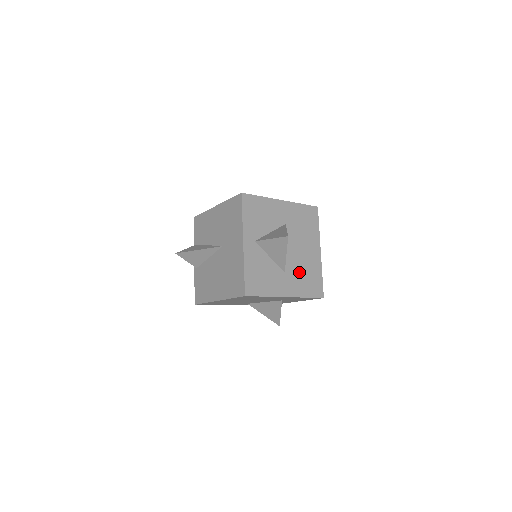
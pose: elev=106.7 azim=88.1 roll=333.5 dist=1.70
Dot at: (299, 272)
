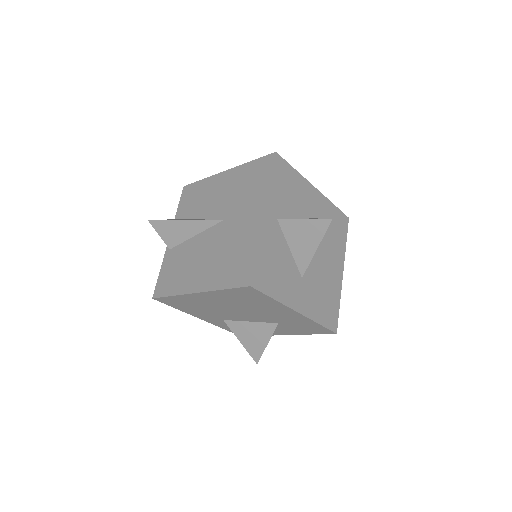
Dot at: (317, 286)
